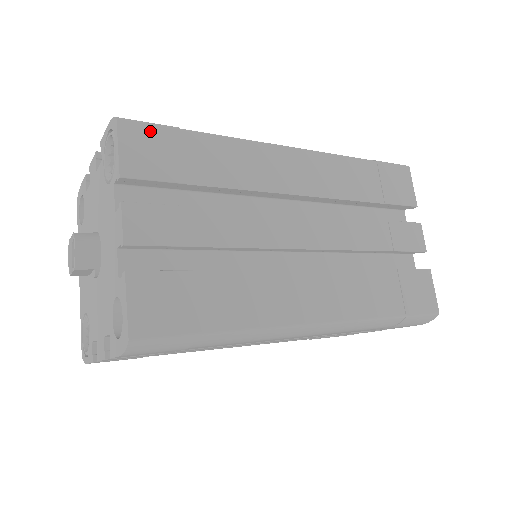
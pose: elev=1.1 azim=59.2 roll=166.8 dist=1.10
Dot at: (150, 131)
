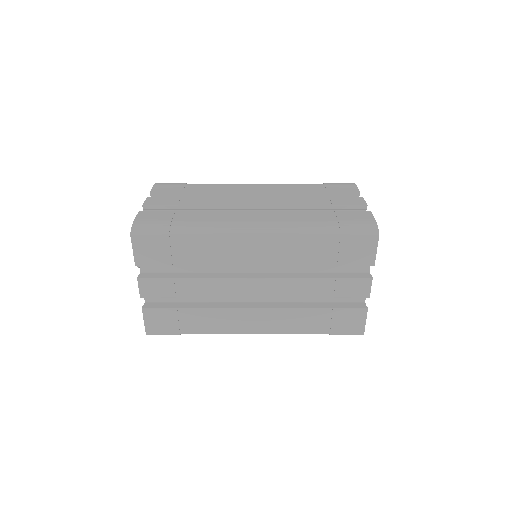
Dot at: (150, 239)
